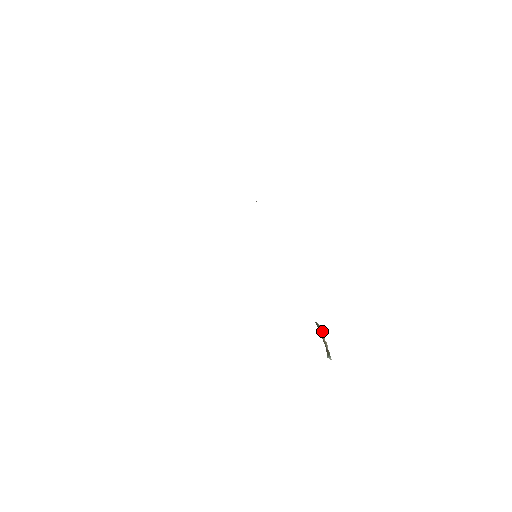
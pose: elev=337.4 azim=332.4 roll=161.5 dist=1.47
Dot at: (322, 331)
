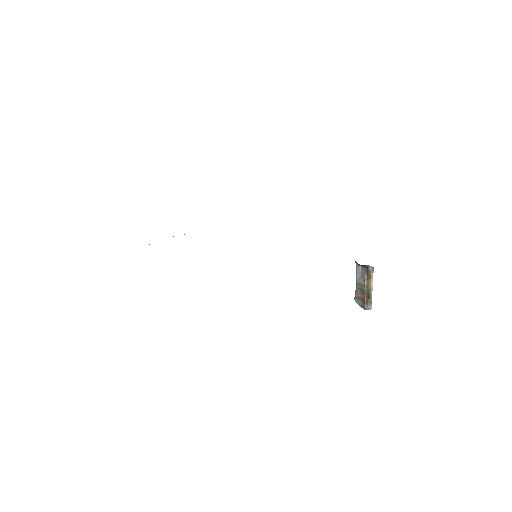
Dot at: (371, 279)
